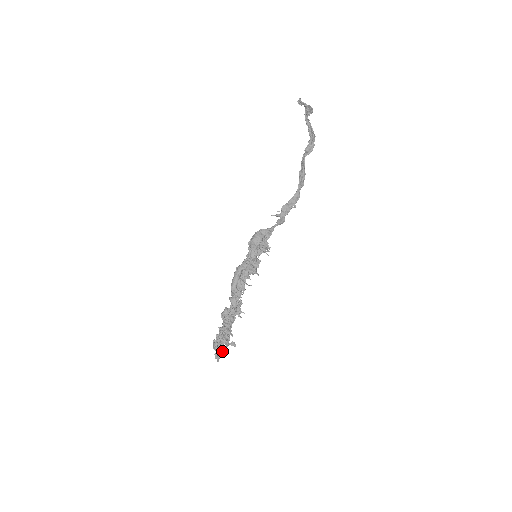
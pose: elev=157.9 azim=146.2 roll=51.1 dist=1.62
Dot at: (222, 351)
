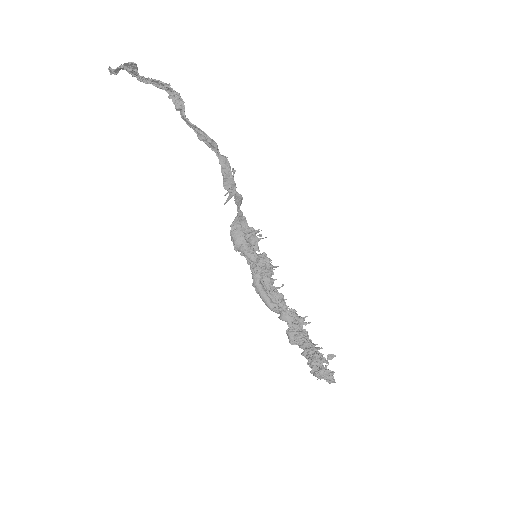
Dot at: (329, 373)
